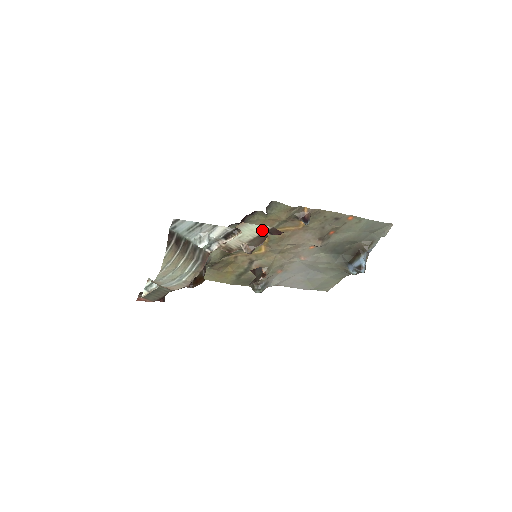
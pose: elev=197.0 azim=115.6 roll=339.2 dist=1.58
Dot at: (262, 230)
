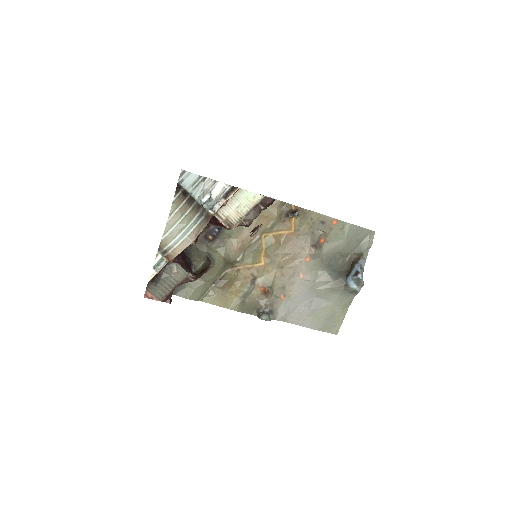
Dot at: (256, 200)
